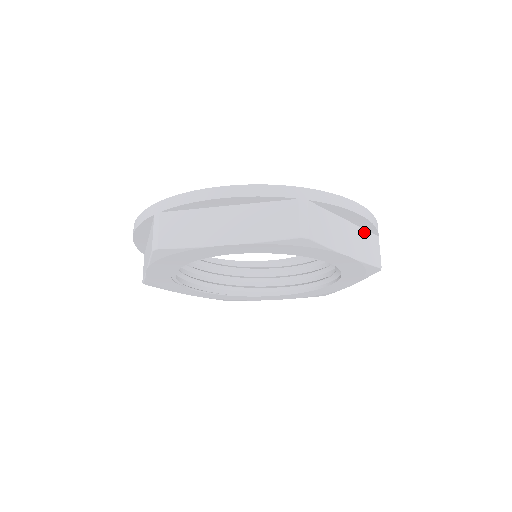
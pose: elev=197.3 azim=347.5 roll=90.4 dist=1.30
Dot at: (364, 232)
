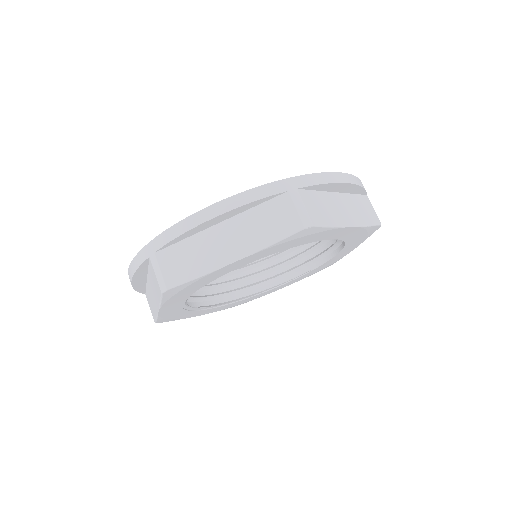
Dot at: (256, 210)
